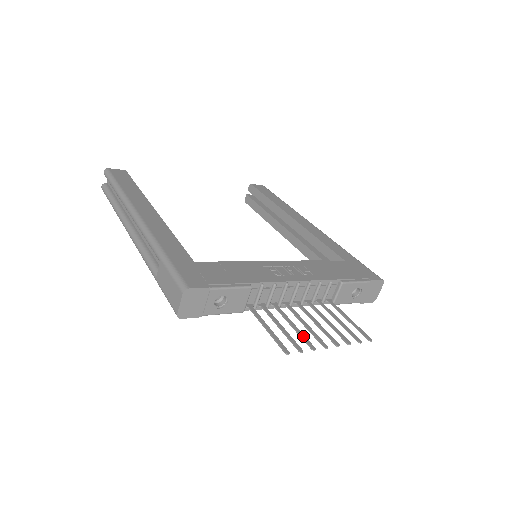
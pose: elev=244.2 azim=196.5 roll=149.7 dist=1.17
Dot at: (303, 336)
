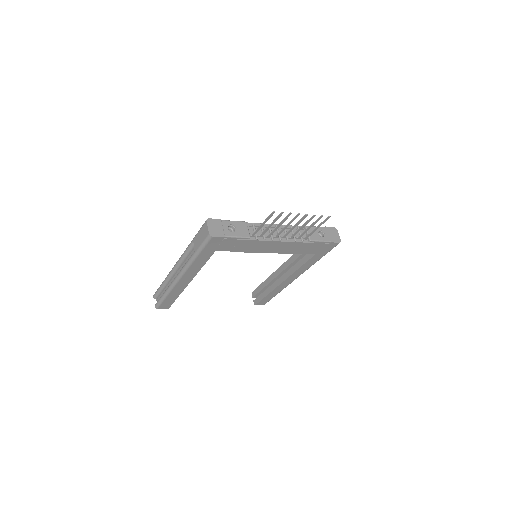
Dot at: (284, 219)
